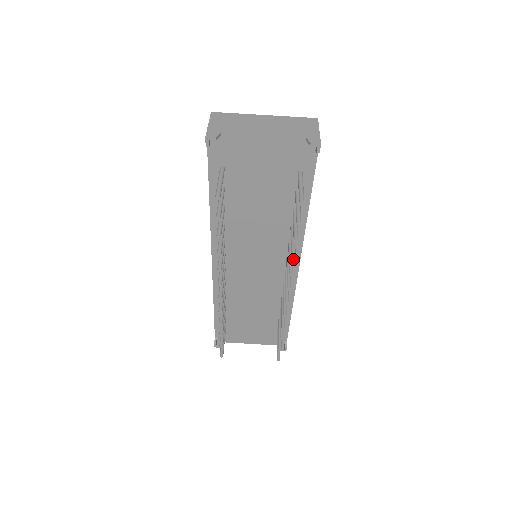
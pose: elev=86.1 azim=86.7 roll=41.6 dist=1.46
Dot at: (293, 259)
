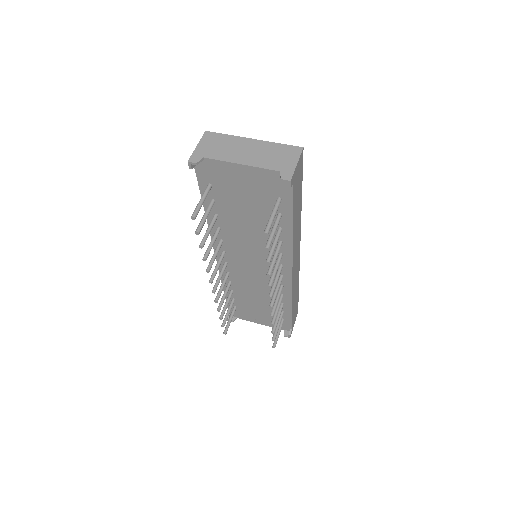
Dot at: (268, 275)
